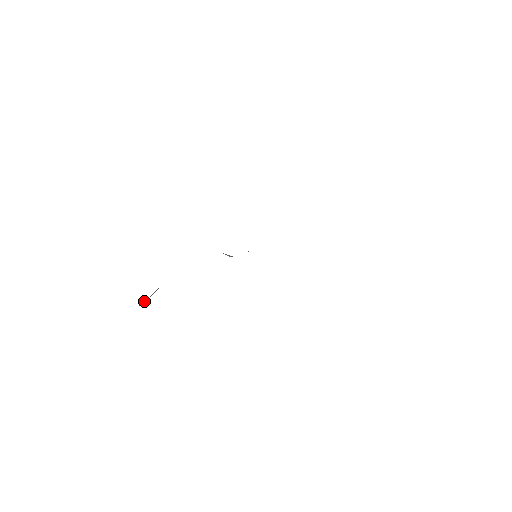
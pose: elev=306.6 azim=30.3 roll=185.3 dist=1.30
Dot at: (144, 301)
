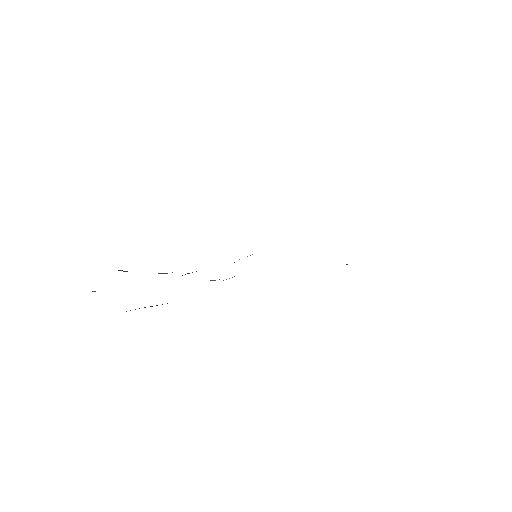
Dot at: occluded
